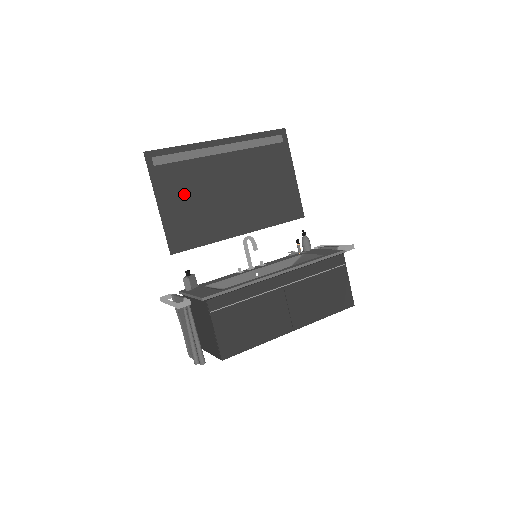
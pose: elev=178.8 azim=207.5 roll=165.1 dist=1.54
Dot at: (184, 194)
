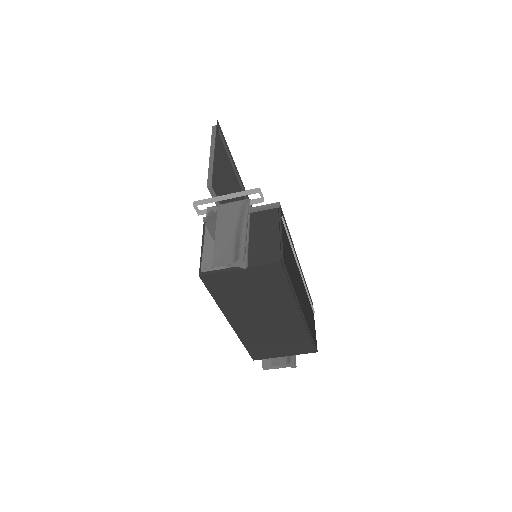
Dot at: (224, 170)
